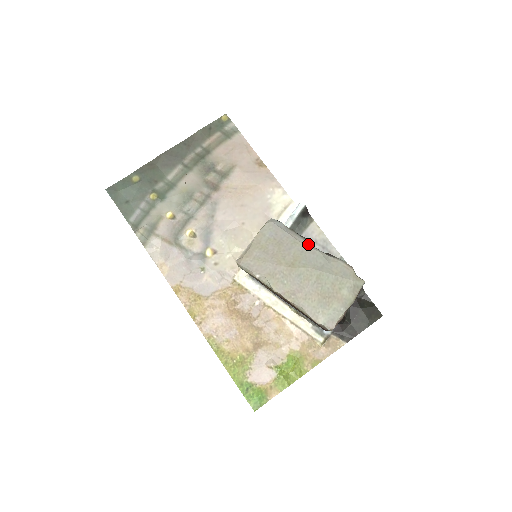
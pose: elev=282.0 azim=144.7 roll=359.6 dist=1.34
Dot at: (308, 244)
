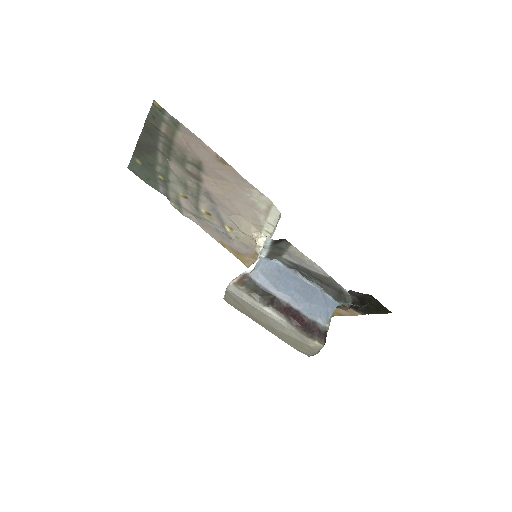
Dot at: (266, 311)
